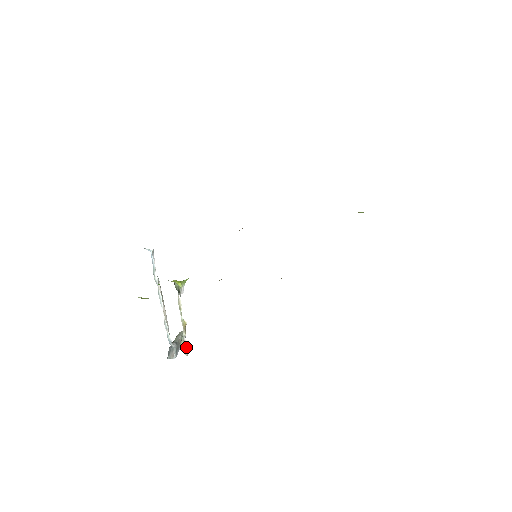
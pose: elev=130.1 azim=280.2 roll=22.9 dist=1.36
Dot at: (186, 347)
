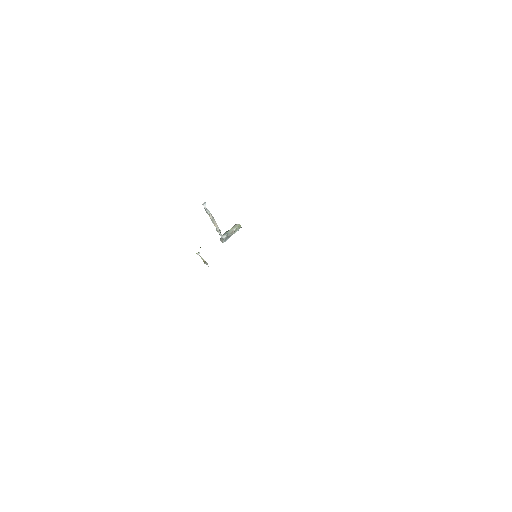
Dot at: occluded
